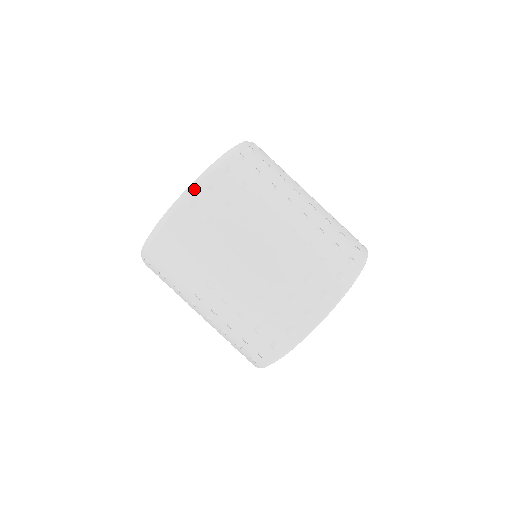
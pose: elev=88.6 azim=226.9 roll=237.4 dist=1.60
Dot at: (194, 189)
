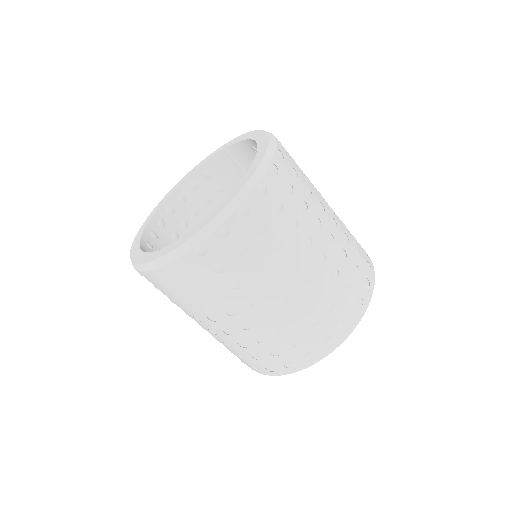
Dot at: (207, 236)
